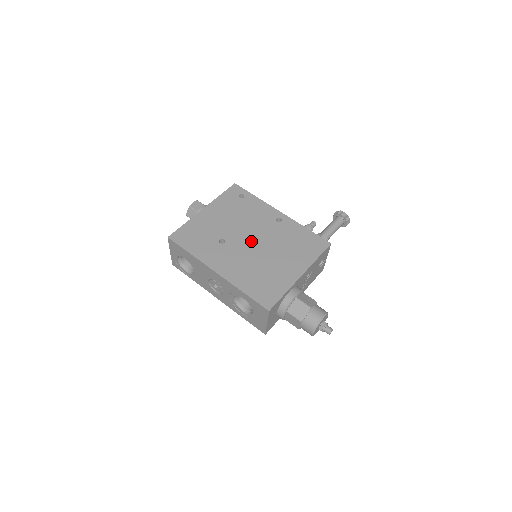
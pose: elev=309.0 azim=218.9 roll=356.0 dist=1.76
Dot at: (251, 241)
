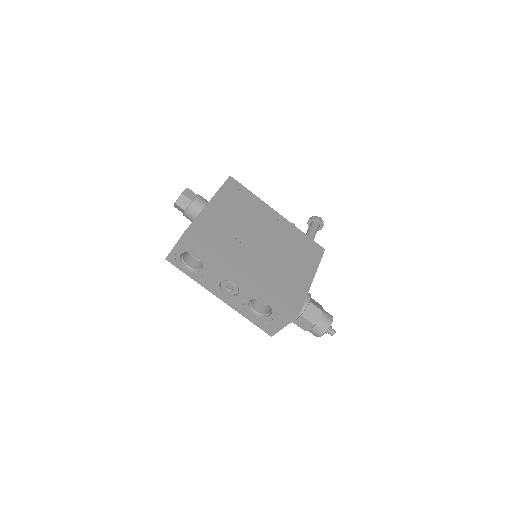
Dot at: (263, 242)
